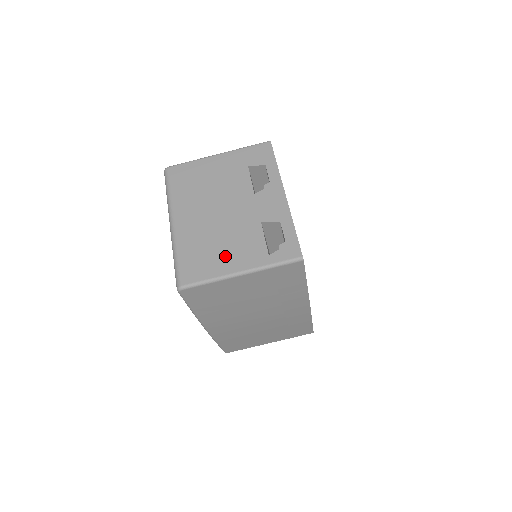
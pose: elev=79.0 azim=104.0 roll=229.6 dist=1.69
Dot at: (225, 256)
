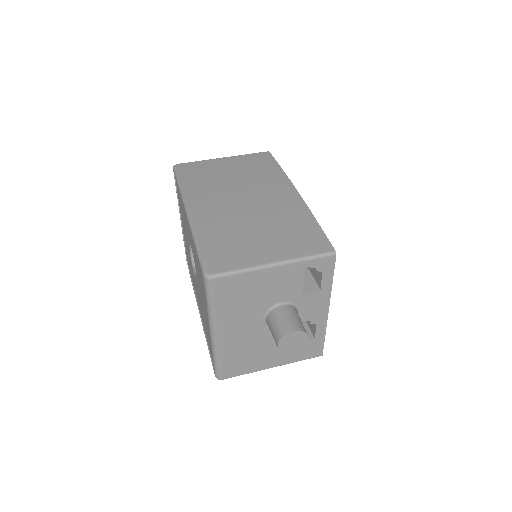
Dot at: occluded
